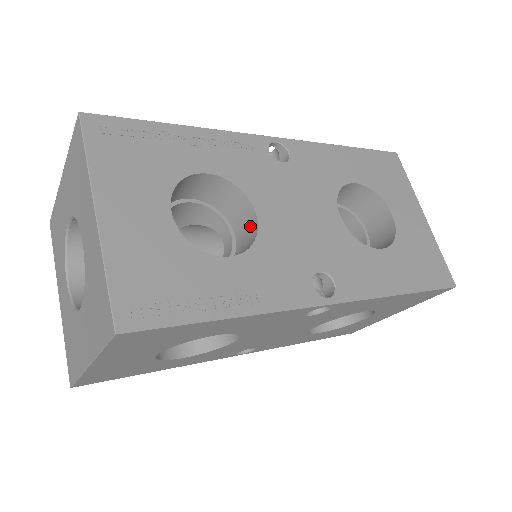
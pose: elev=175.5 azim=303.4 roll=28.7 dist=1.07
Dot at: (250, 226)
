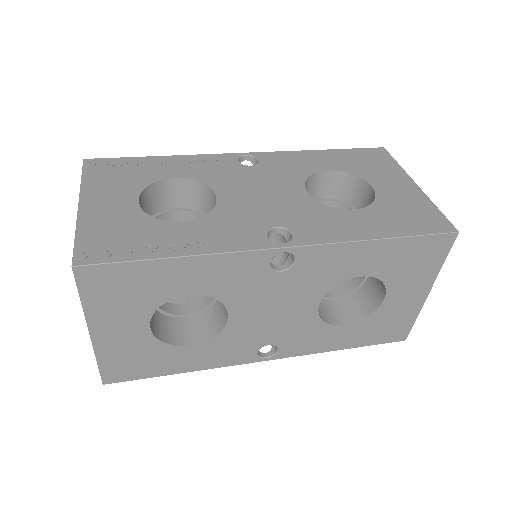
Dot at: occluded
